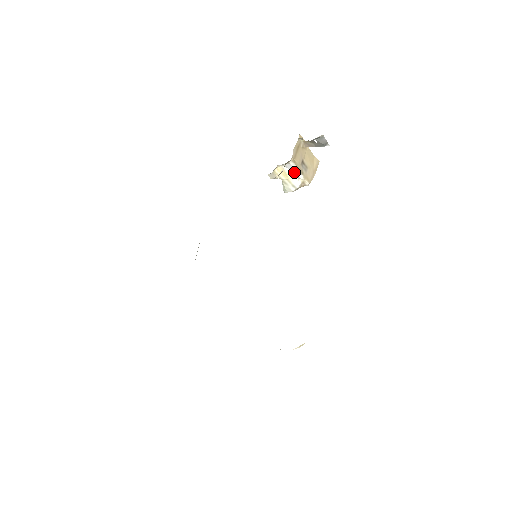
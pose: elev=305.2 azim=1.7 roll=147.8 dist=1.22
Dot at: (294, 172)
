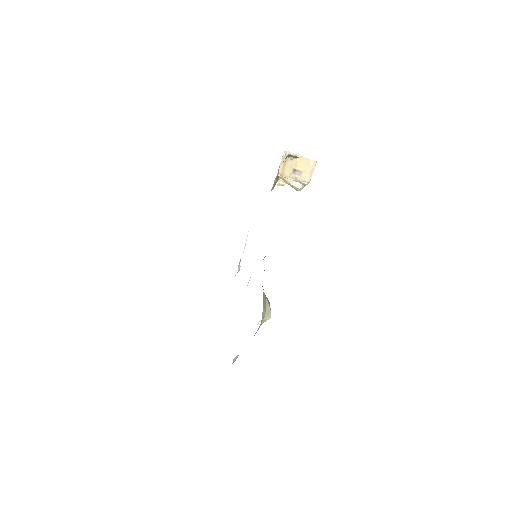
Dot at: occluded
